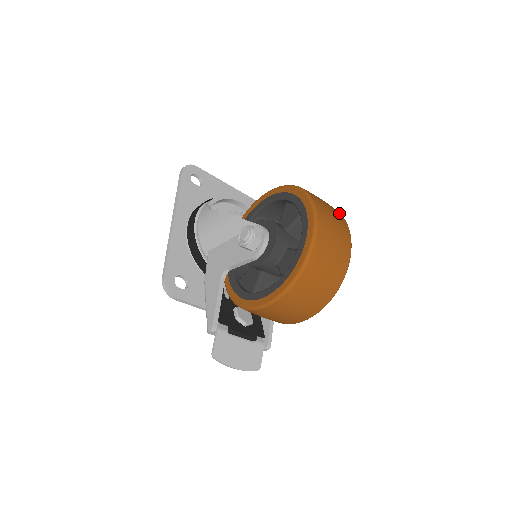
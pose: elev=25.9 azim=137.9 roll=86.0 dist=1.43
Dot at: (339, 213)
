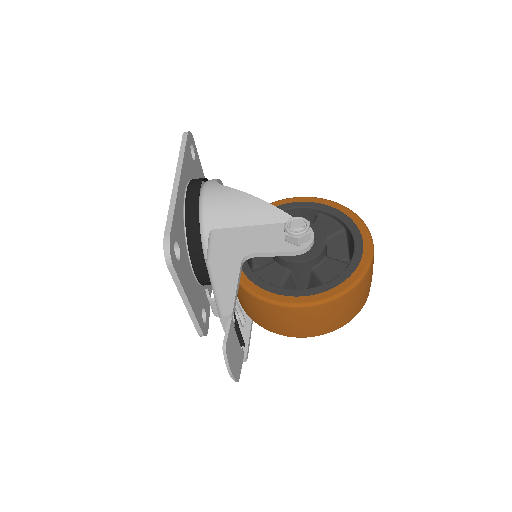
Dot at: occluded
